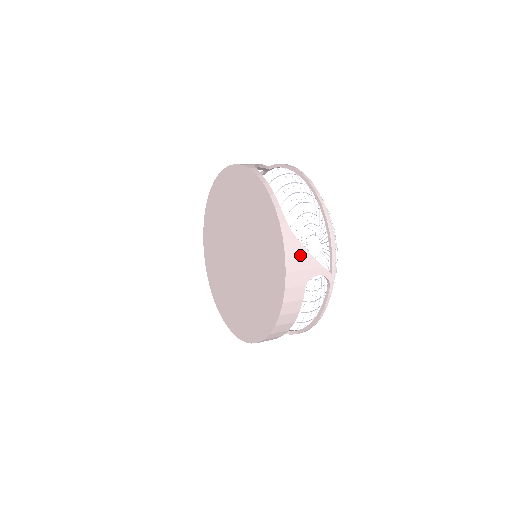
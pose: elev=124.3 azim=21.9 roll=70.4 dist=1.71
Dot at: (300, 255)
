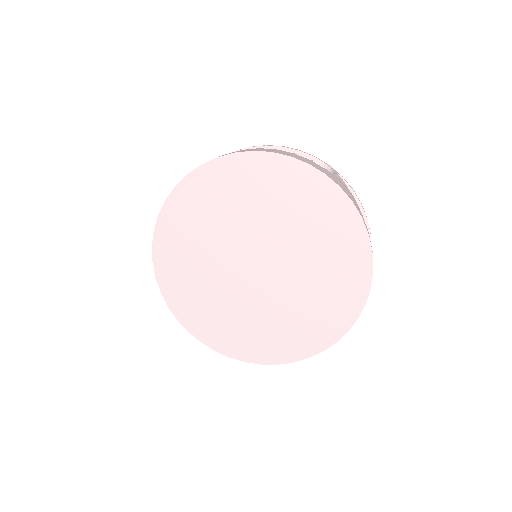
Dot at: occluded
